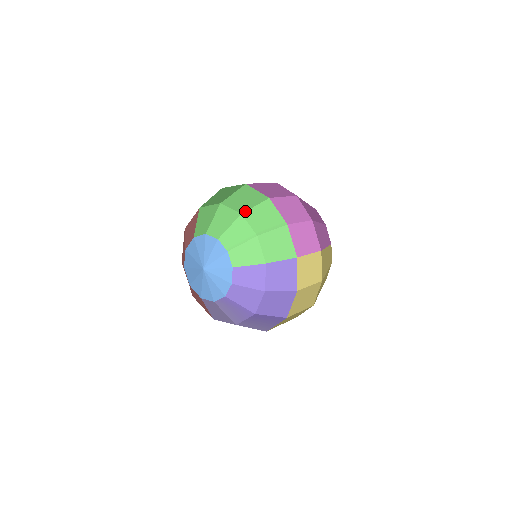
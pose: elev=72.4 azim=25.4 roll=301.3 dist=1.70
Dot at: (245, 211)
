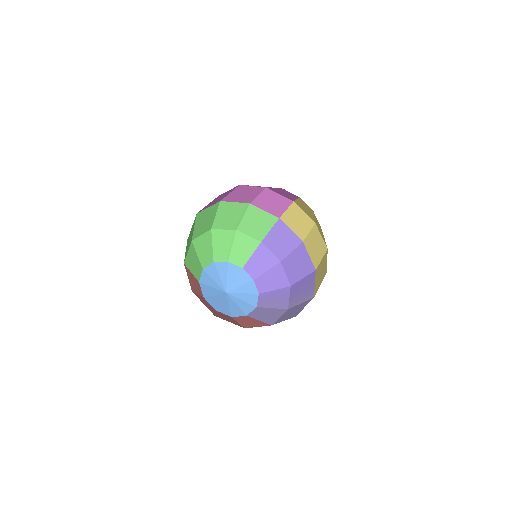
Dot at: (212, 225)
